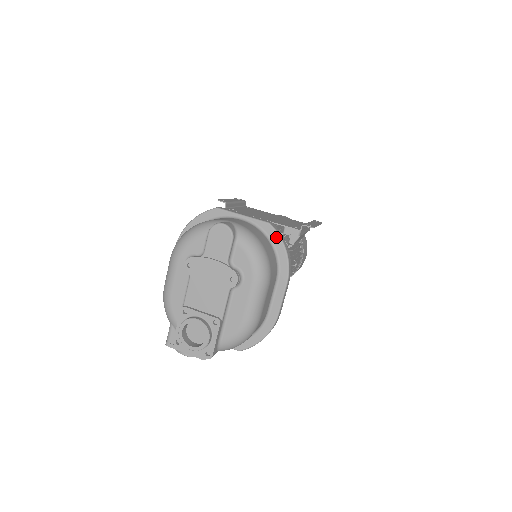
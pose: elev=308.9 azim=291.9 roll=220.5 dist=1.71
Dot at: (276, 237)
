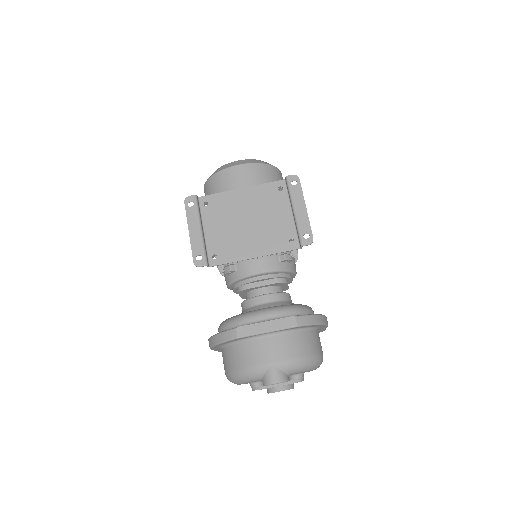
Dot at: (308, 326)
